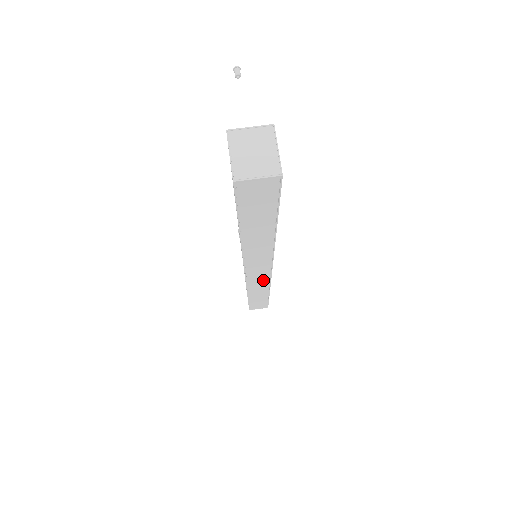
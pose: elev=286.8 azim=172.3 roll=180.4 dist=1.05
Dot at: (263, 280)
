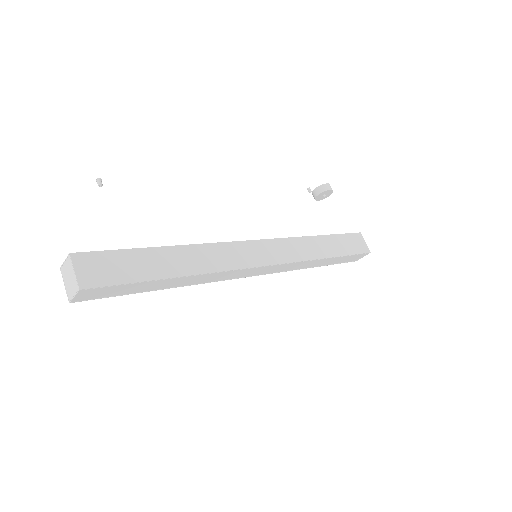
Dot at: (283, 266)
